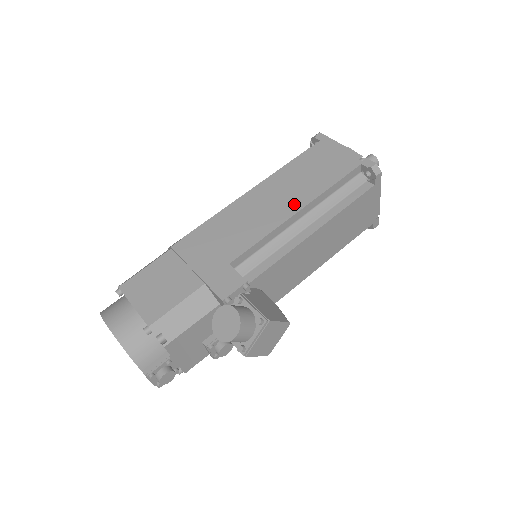
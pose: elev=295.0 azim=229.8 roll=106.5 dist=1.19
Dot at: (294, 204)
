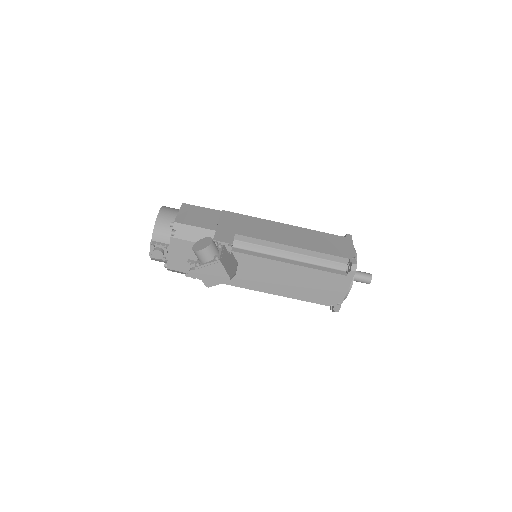
Dot at: (295, 243)
